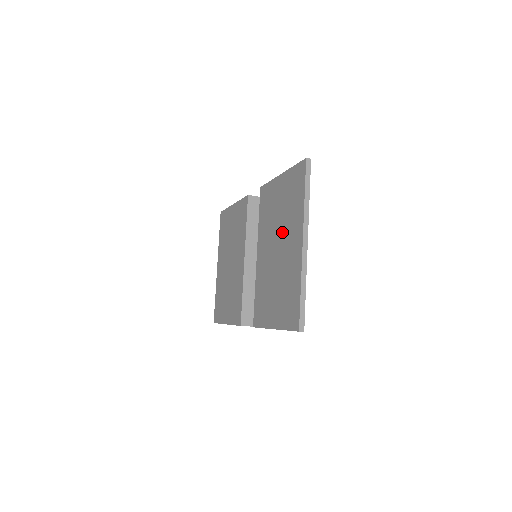
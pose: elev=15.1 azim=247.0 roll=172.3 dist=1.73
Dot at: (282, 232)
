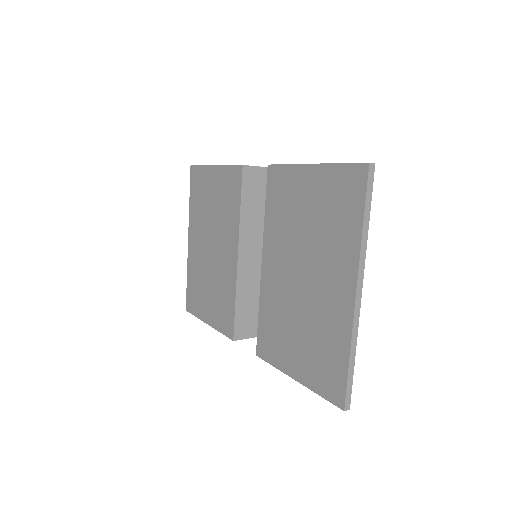
Dot at: (313, 256)
